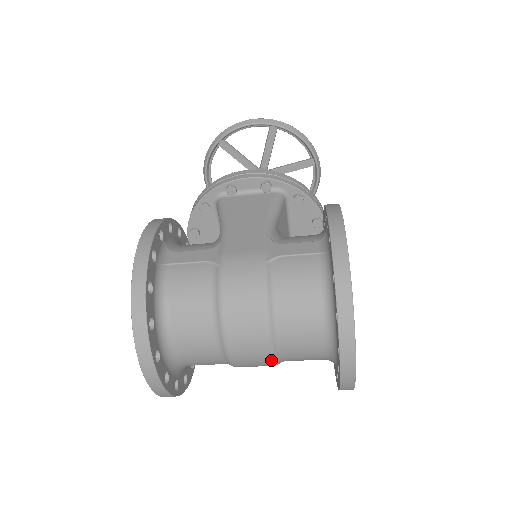
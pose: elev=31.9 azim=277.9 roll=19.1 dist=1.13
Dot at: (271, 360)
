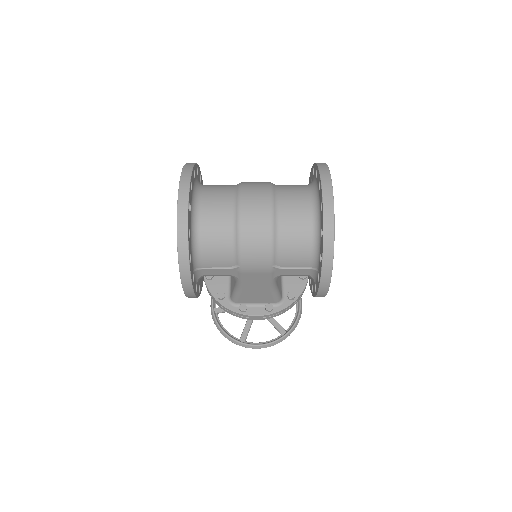
Dot at: (270, 215)
